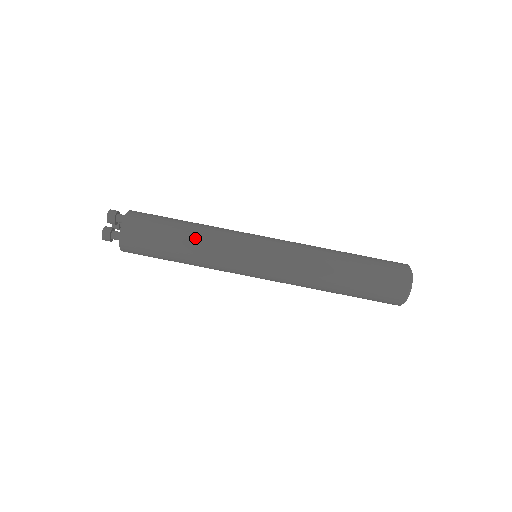
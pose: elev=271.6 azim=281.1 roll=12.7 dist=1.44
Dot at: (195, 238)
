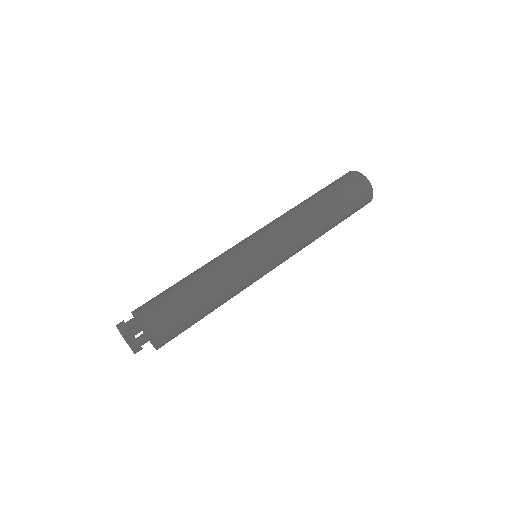
Dot at: (207, 279)
